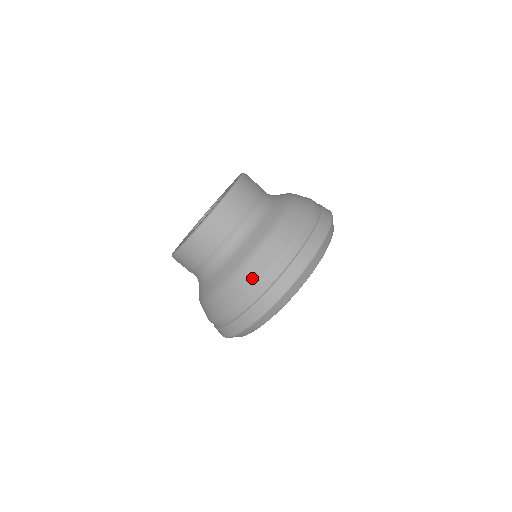
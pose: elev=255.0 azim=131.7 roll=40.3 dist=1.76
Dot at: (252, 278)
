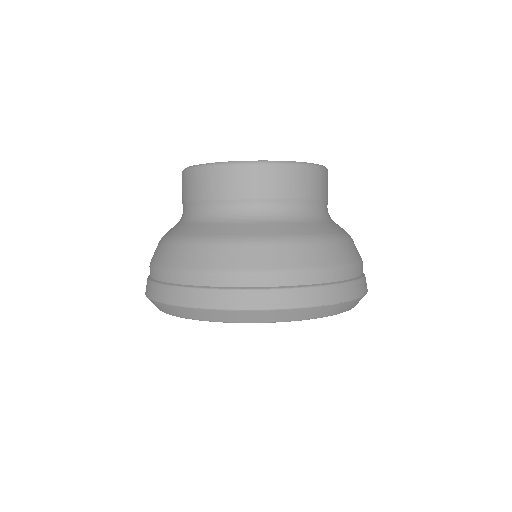
Dot at: (348, 255)
